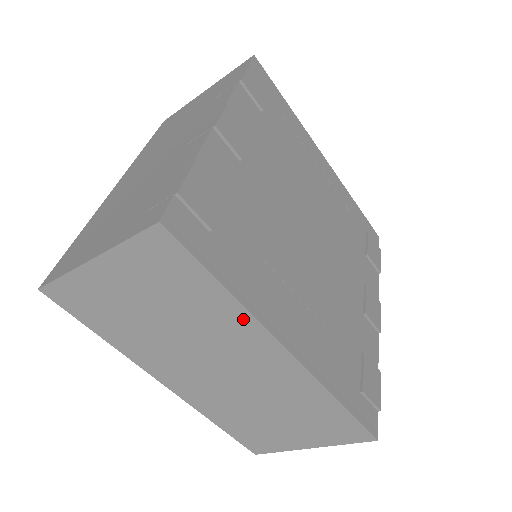
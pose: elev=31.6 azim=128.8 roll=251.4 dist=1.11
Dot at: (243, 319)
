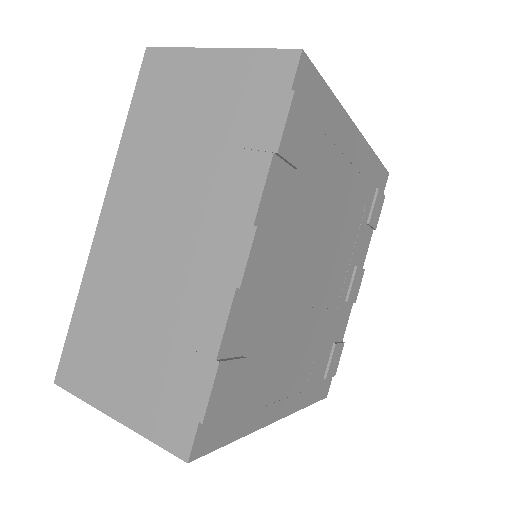
Dot at: occluded
